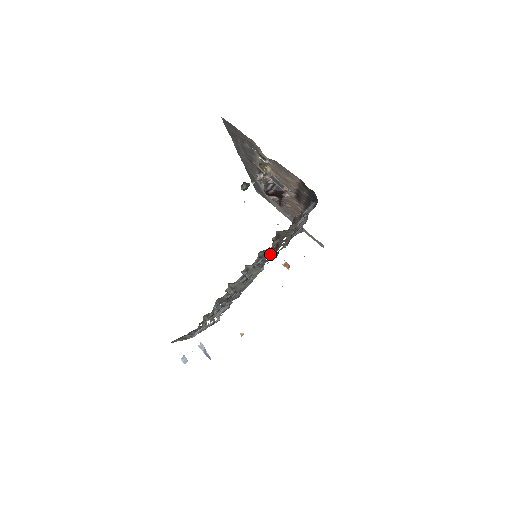
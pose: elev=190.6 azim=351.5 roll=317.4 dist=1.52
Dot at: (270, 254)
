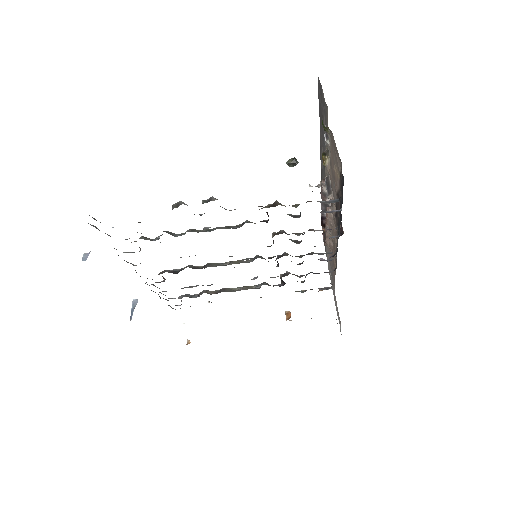
Dot at: occluded
